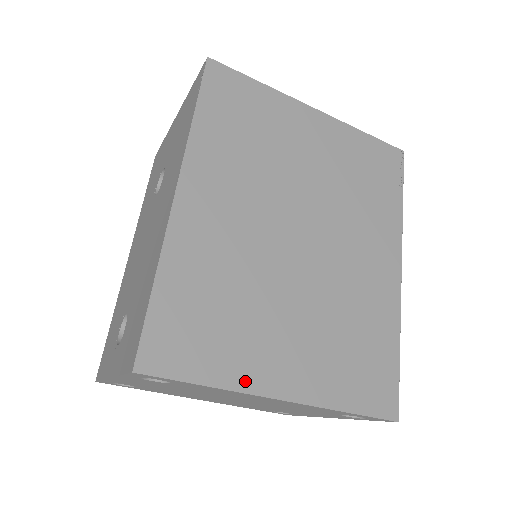
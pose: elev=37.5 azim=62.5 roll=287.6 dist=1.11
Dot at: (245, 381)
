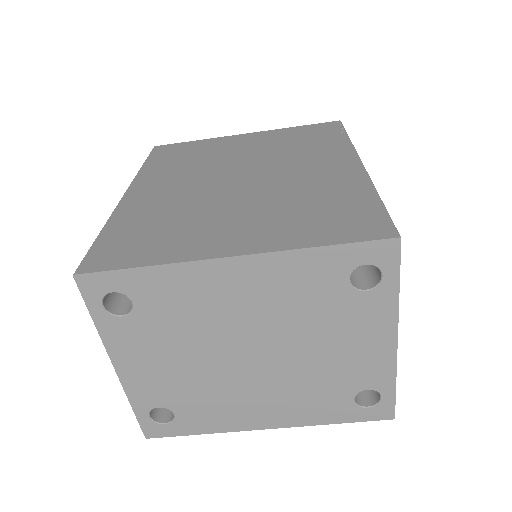
Dot at: (186, 255)
